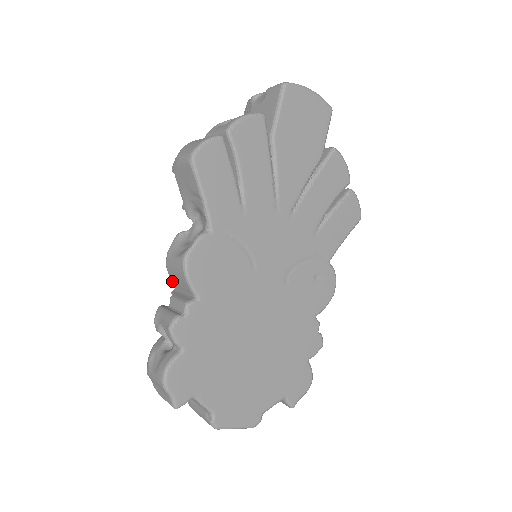
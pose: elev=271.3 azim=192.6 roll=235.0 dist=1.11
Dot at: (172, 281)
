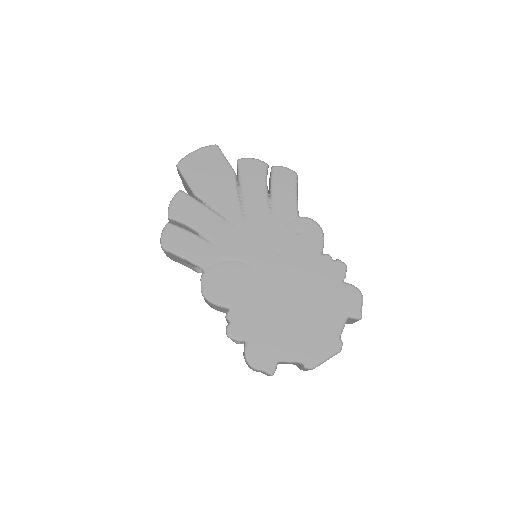
Dot at: occluded
